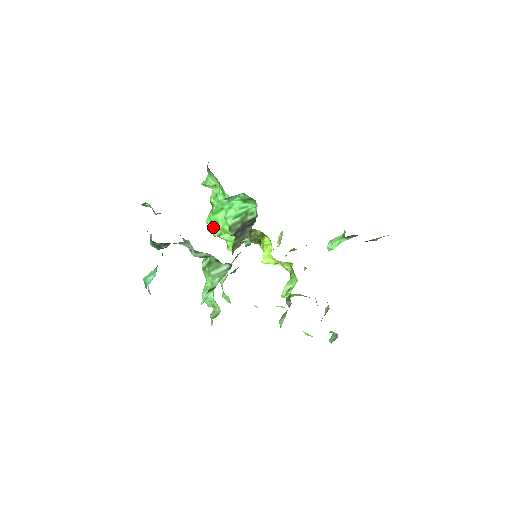
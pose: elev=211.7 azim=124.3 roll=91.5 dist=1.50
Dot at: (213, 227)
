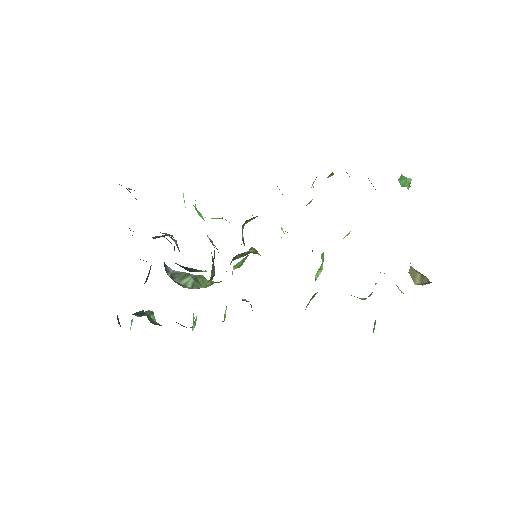
Dot at: occluded
